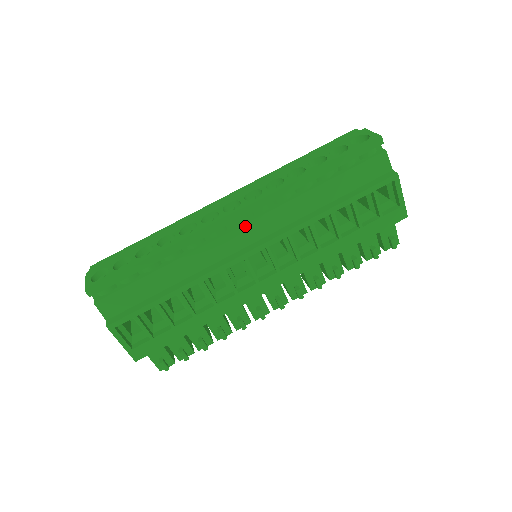
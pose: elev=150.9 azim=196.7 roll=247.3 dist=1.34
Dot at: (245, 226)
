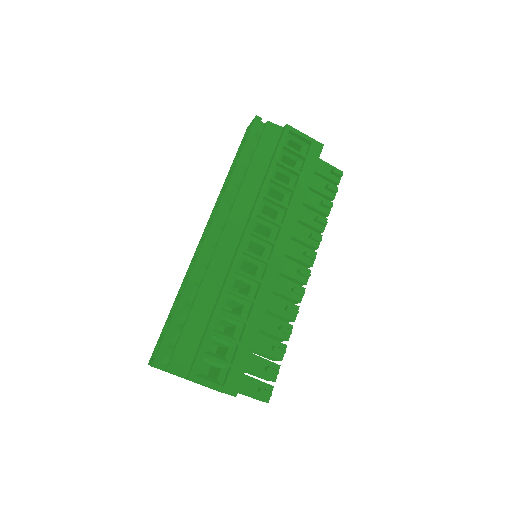
Dot at: (224, 232)
